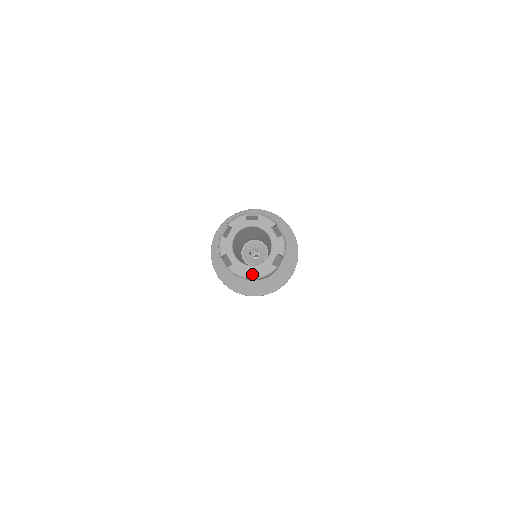
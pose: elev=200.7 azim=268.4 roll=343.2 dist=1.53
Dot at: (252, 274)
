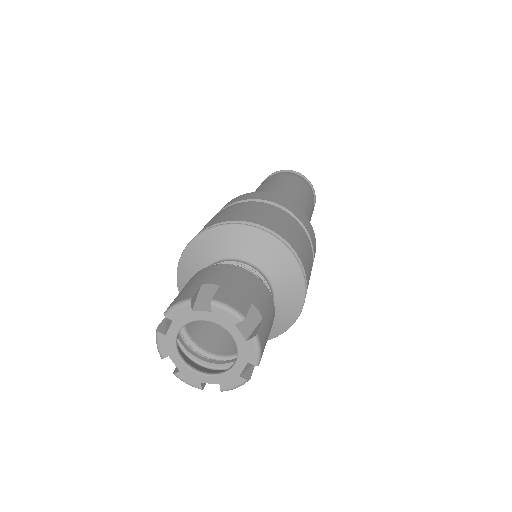
Dot at: occluded
